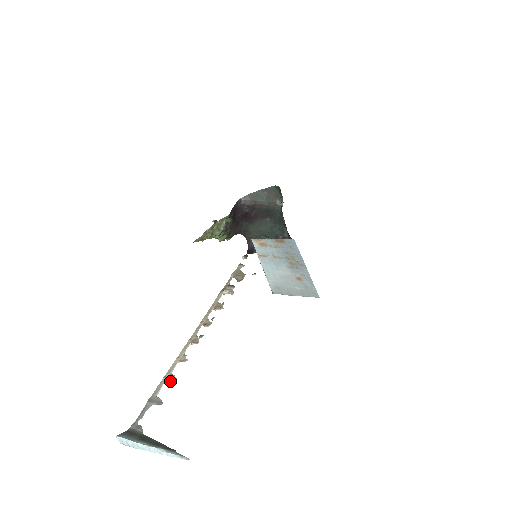
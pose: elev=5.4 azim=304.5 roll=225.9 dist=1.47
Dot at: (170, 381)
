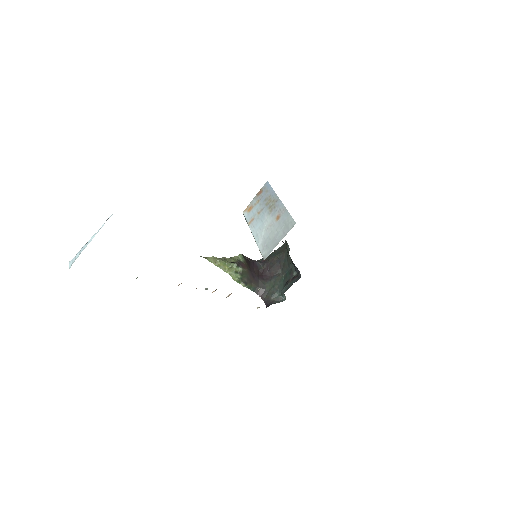
Dot at: occluded
